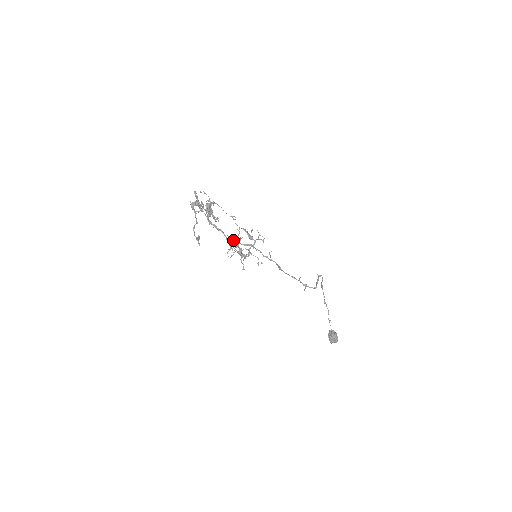
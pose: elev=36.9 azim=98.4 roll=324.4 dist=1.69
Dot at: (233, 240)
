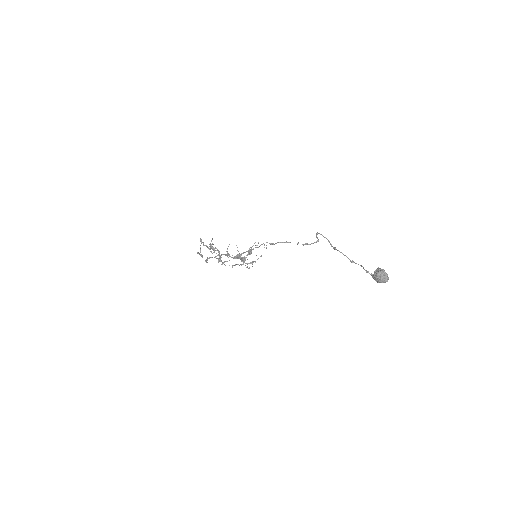
Dot at: occluded
